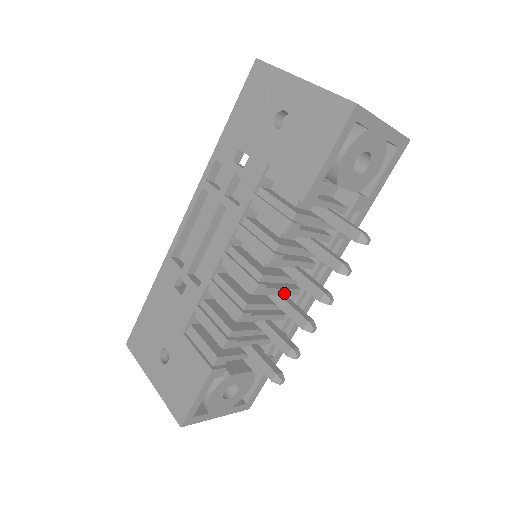
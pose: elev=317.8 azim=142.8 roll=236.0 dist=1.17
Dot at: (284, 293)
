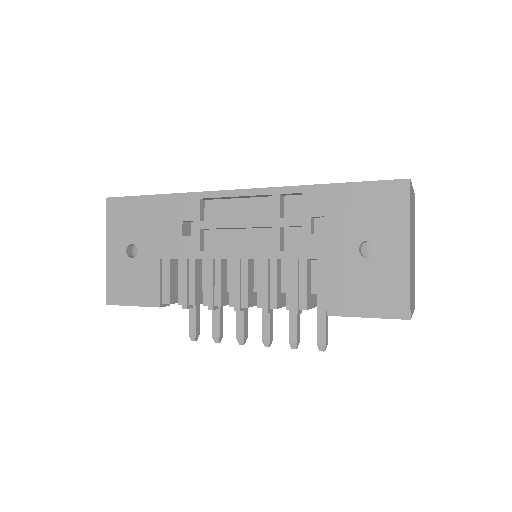
Dot at: occluded
